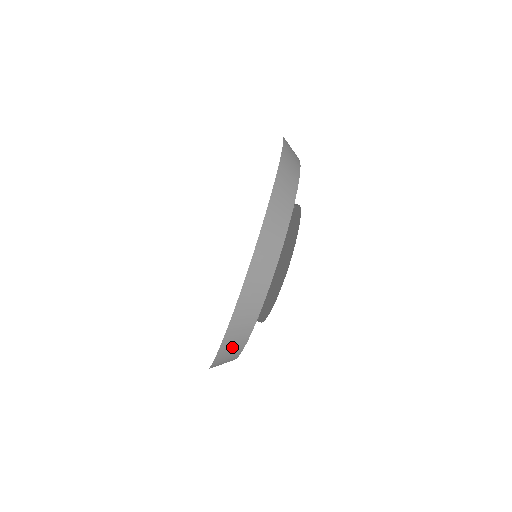
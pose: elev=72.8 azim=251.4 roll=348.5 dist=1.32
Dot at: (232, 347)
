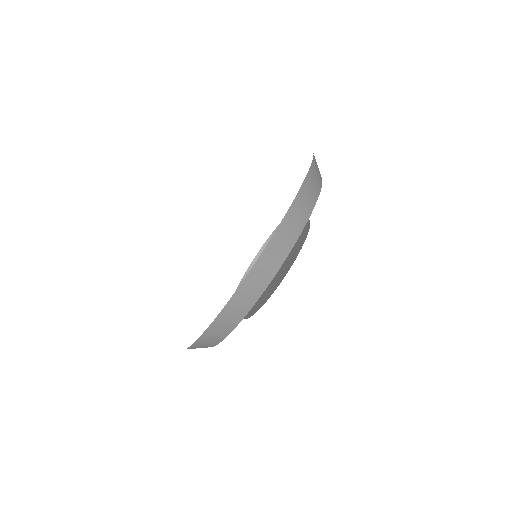
Dot at: (201, 347)
